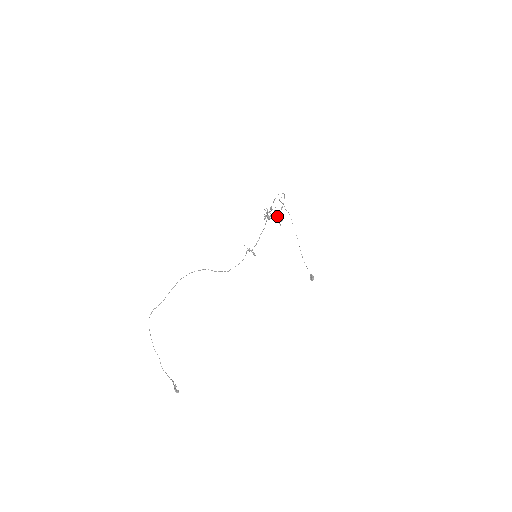
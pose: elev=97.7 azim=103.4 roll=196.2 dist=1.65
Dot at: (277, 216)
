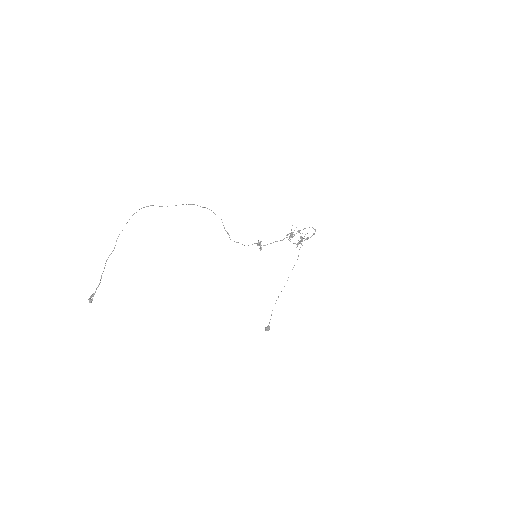
Dot at: (301, 239)
